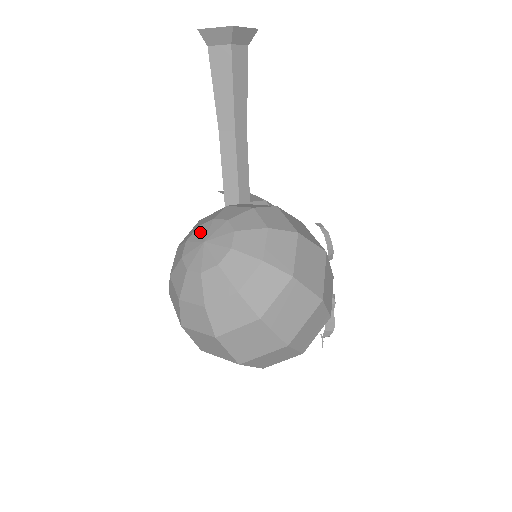
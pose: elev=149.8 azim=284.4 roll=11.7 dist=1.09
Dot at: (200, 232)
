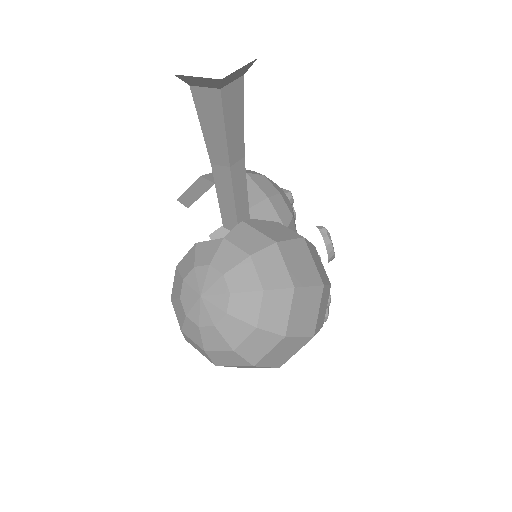
Dot at: (196, 278)
